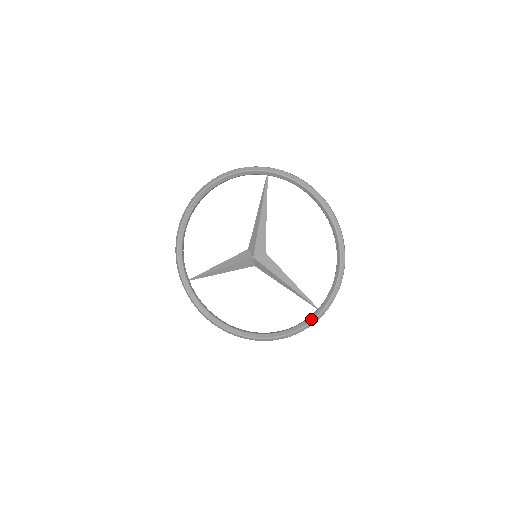
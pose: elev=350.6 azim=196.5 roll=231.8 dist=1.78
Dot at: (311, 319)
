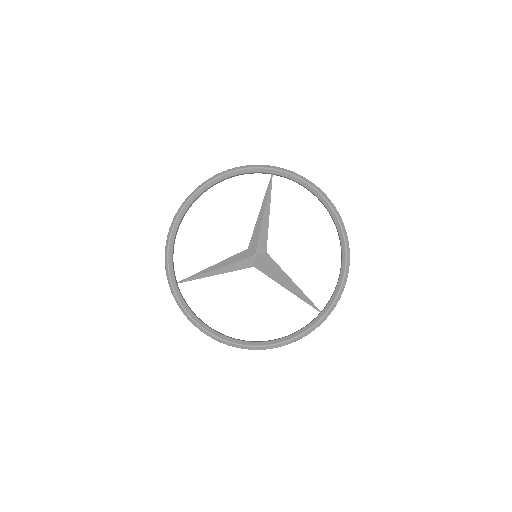
Dot at: (314, 322)
